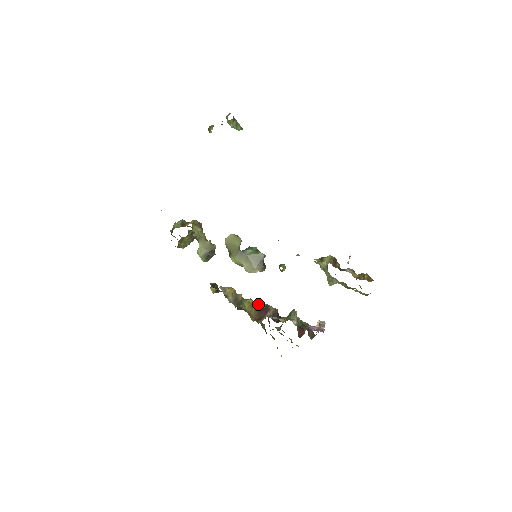
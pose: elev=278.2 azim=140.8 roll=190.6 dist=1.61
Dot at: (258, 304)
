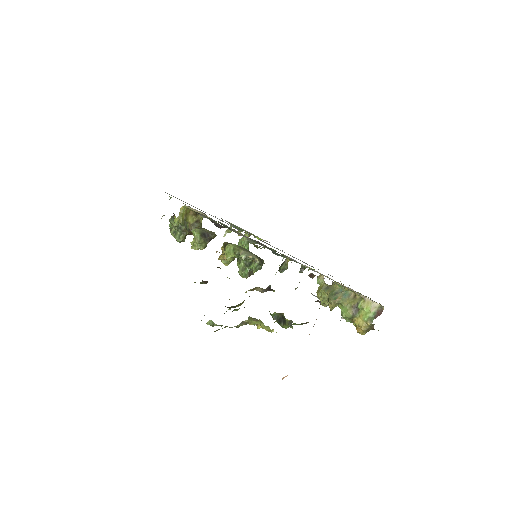
Dot at: occluded
